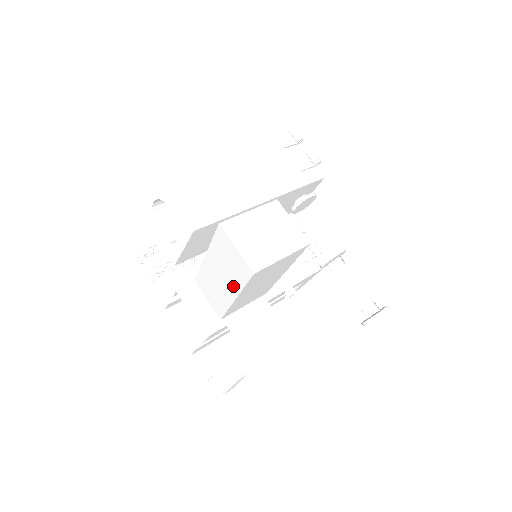
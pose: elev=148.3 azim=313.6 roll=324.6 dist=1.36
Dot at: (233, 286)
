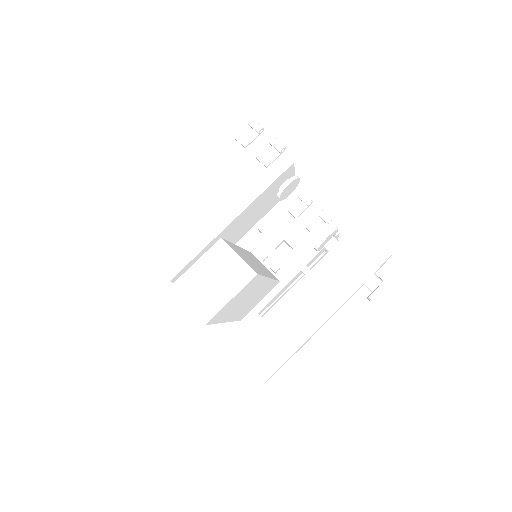
Dot at: occluded
